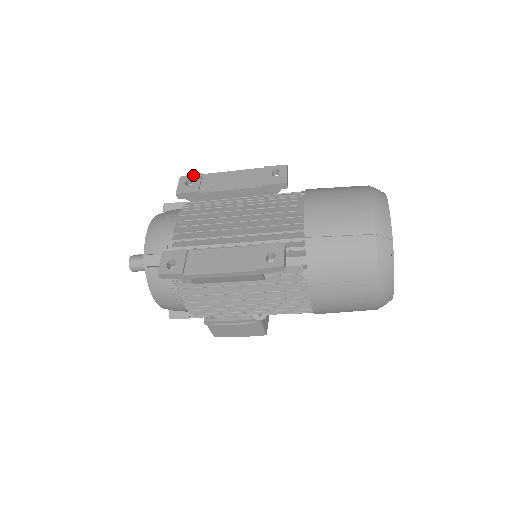
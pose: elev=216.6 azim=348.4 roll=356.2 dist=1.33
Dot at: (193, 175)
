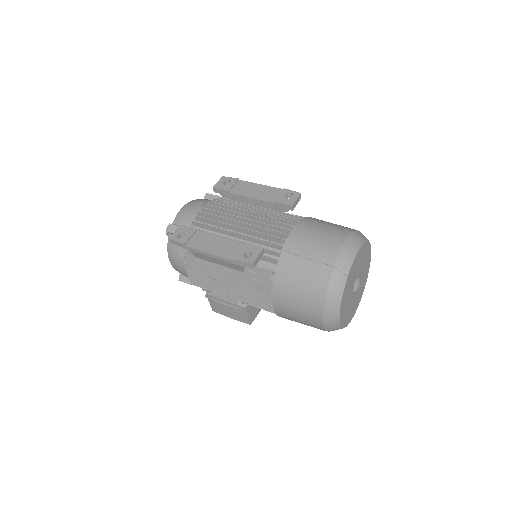
Dot at: (232, 178)
